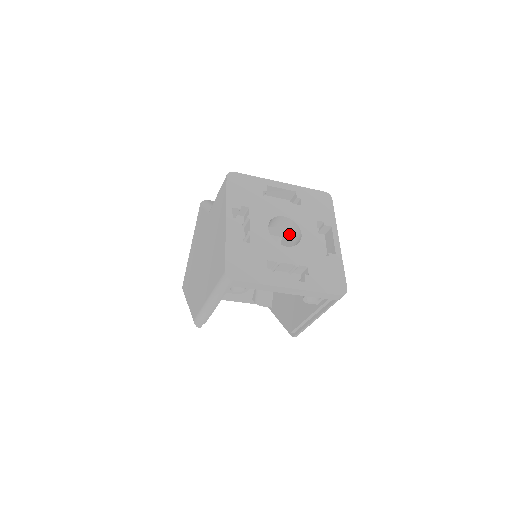
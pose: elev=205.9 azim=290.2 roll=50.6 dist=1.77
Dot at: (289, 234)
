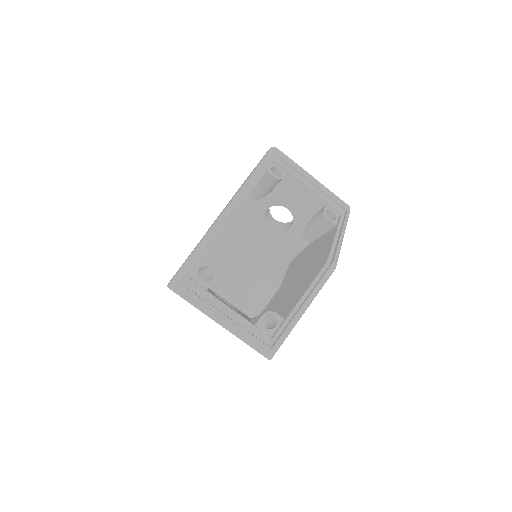
Dot at: (272, 276)
